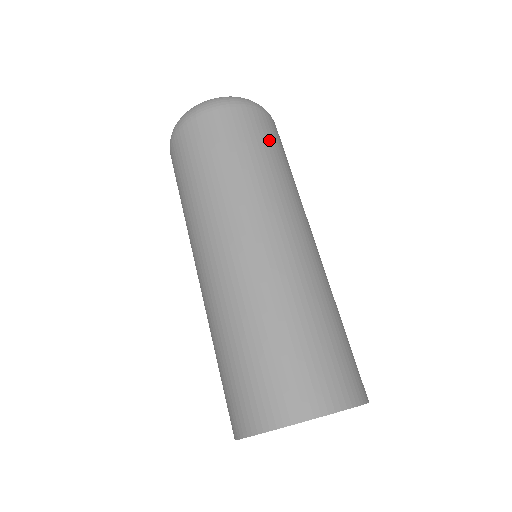
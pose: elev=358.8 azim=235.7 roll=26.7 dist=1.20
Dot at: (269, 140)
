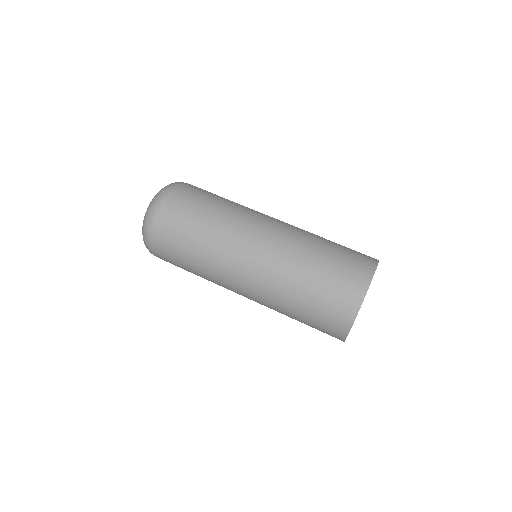
Dot at: occluded
